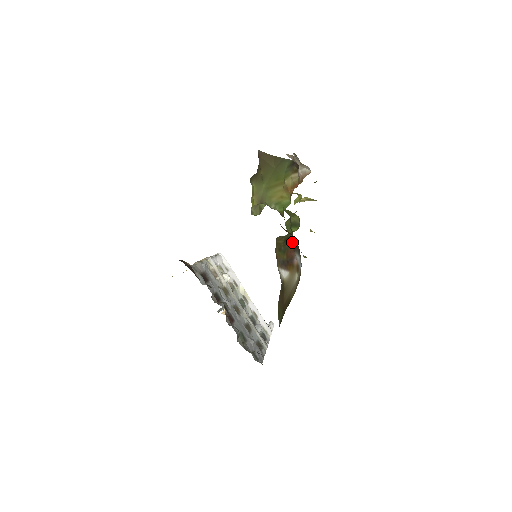
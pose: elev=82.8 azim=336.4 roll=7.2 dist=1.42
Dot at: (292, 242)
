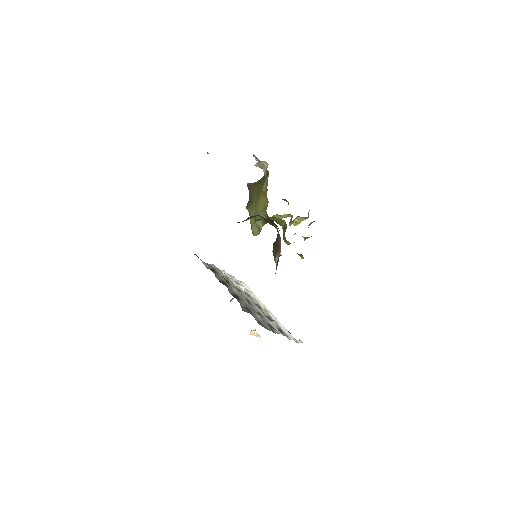
Dot at: occluded
